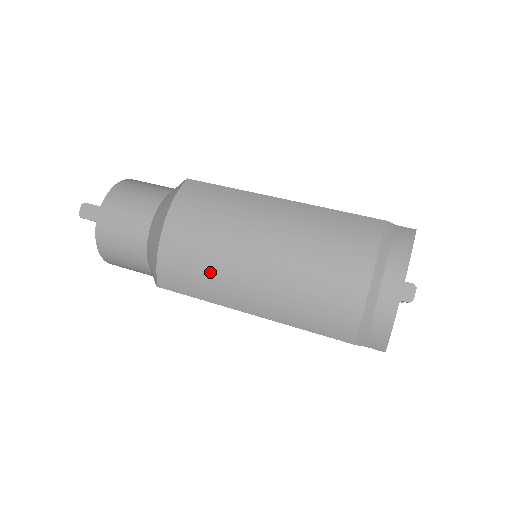
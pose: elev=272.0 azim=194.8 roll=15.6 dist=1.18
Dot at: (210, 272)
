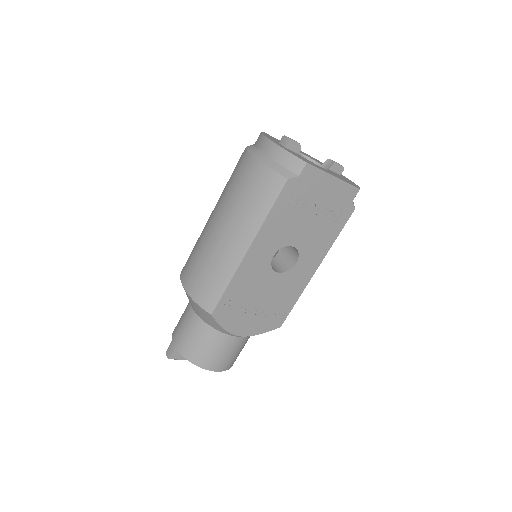
Dot at: (212, 264)
